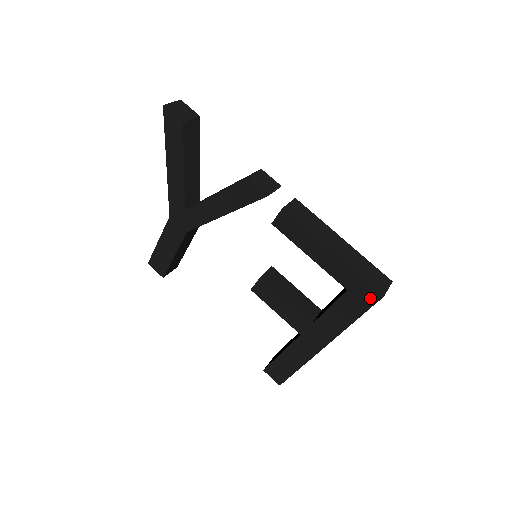
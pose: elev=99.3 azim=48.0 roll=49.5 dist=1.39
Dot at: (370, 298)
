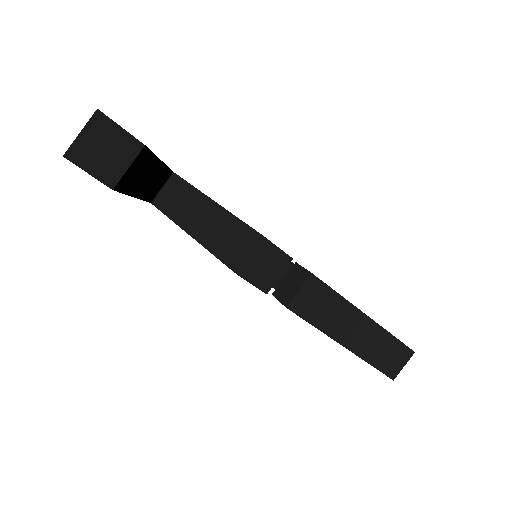
Dot at: occluded
